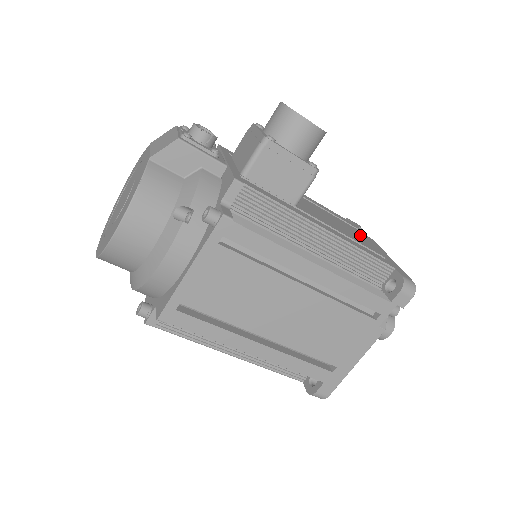
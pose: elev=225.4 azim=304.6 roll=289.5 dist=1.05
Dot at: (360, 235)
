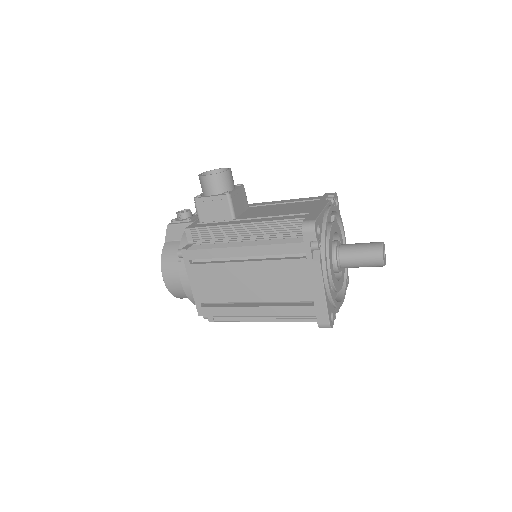
Dot at: (307, 205)
